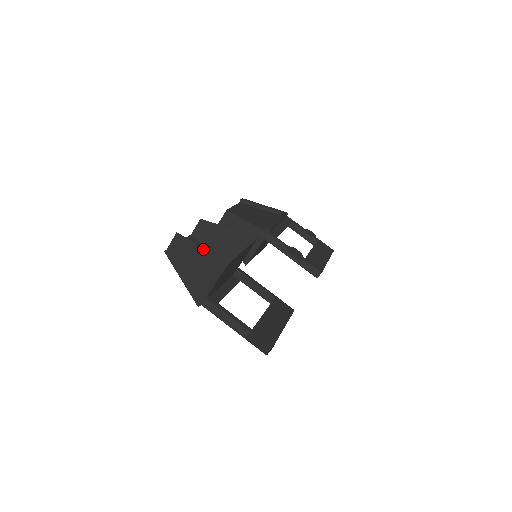
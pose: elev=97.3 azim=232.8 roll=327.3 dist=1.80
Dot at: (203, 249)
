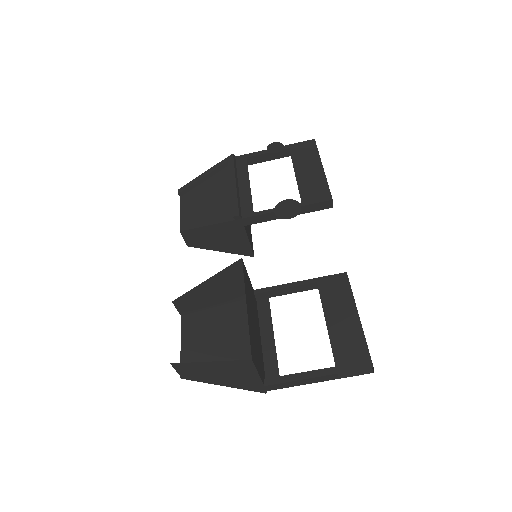
Dot at: (212, 362)
